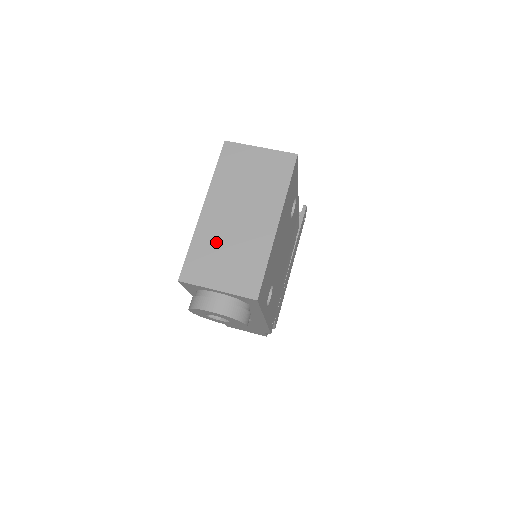
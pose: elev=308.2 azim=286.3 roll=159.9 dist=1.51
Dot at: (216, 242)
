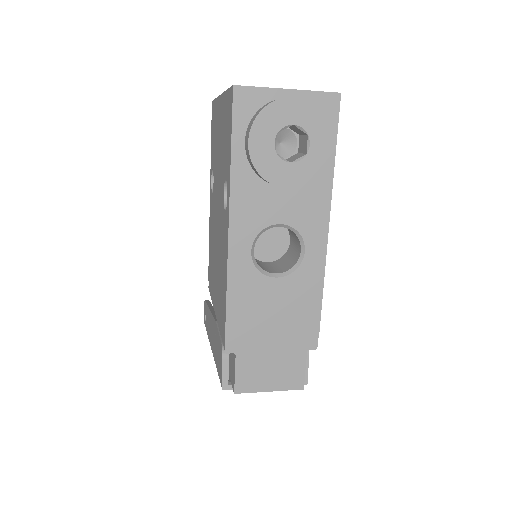
Dot at: occluded
